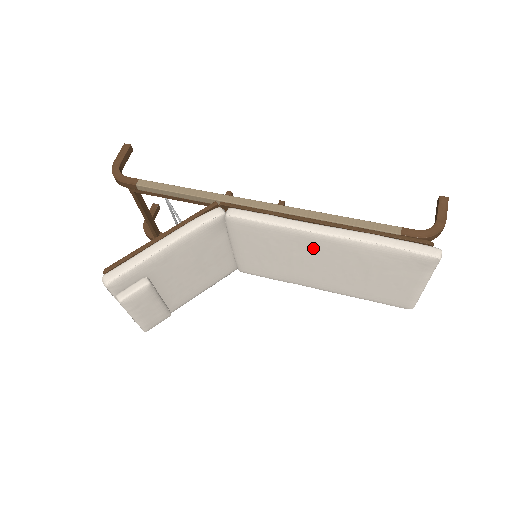
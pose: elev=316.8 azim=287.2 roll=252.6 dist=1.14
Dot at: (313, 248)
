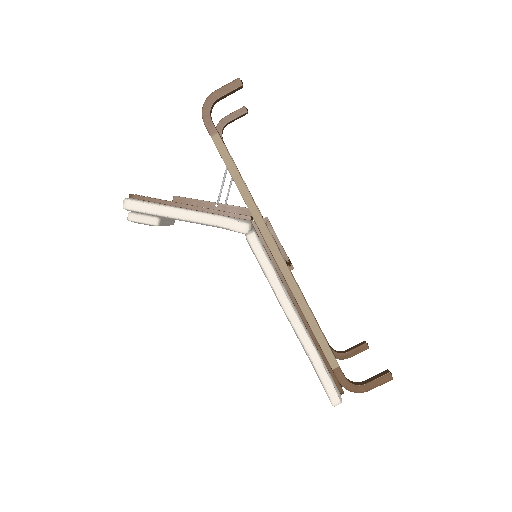
Dot at: occluded
